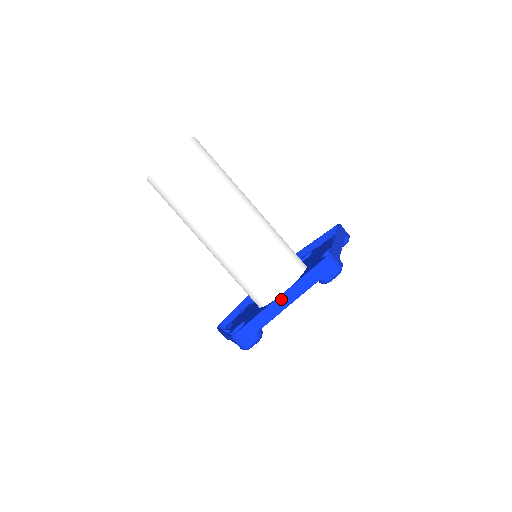
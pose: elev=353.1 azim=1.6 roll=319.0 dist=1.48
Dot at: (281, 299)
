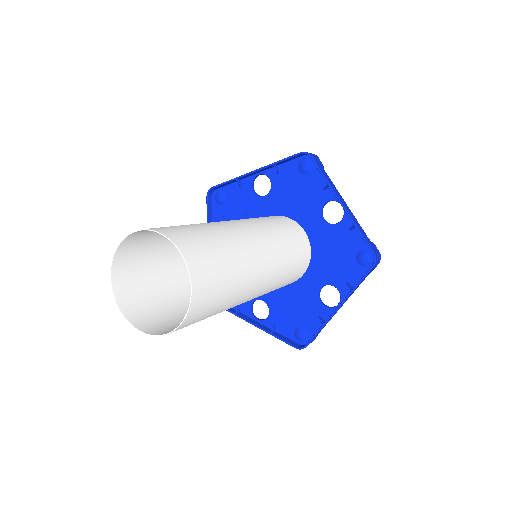
Dot at: occluded
